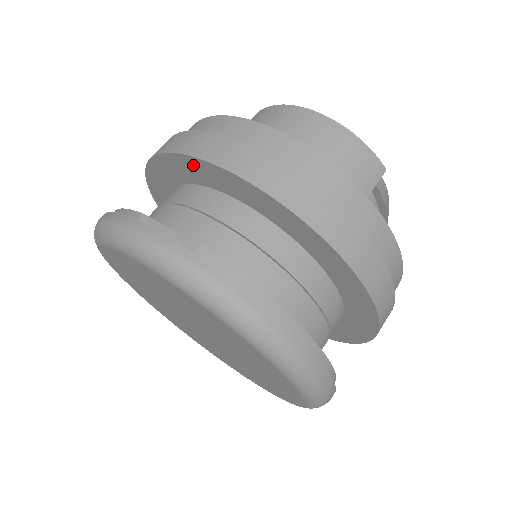
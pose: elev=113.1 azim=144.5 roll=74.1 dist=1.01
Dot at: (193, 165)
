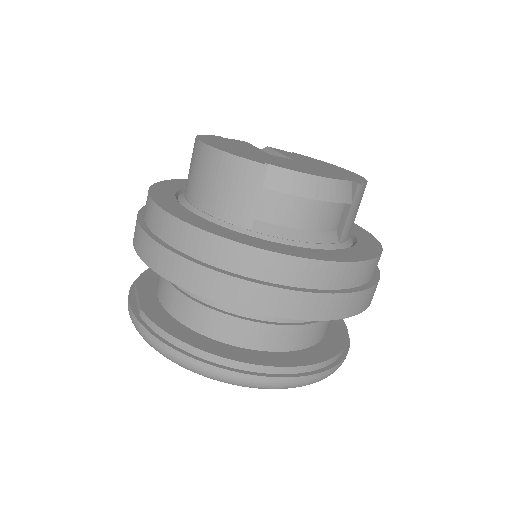
Dot at: occluded
